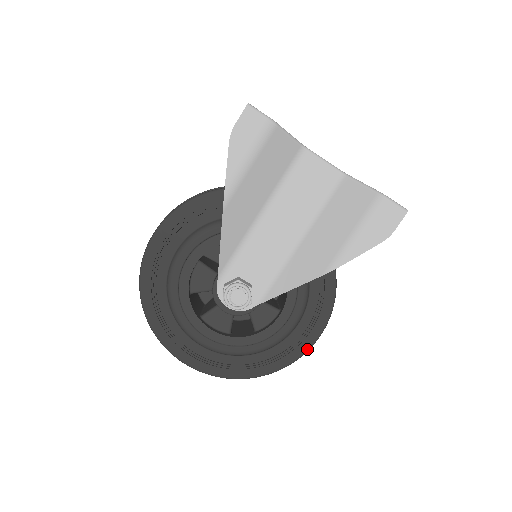
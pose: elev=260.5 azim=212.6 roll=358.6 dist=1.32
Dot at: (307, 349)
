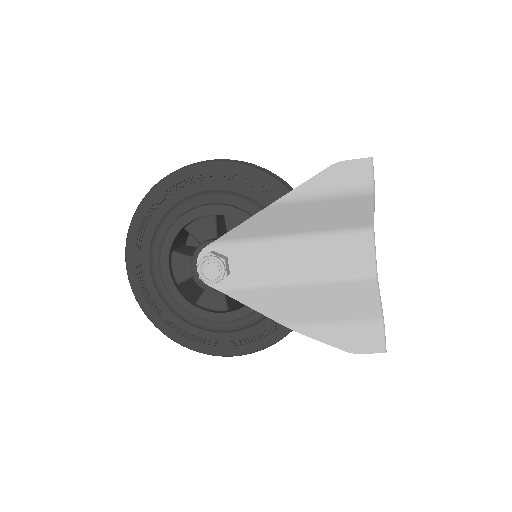
Dot at: (215, 354)
